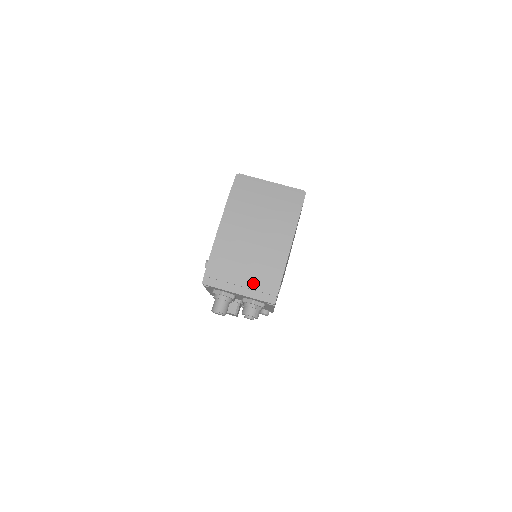
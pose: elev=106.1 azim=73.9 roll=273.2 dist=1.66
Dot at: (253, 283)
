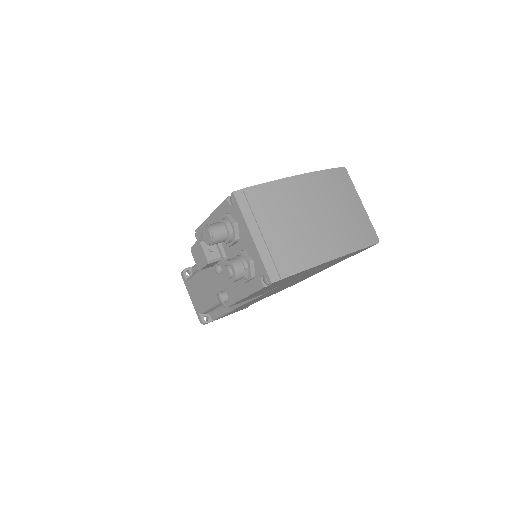
Dot at: (275, 245)
